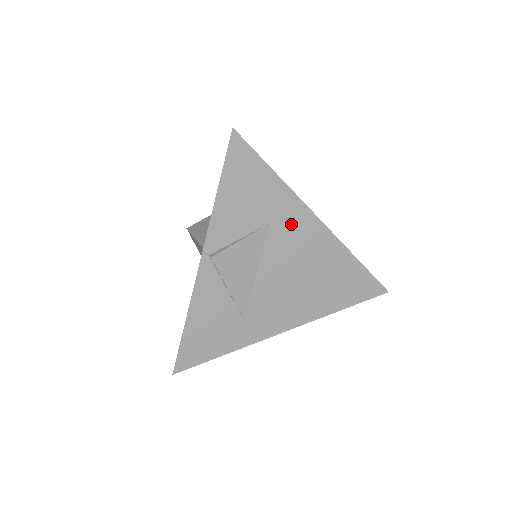
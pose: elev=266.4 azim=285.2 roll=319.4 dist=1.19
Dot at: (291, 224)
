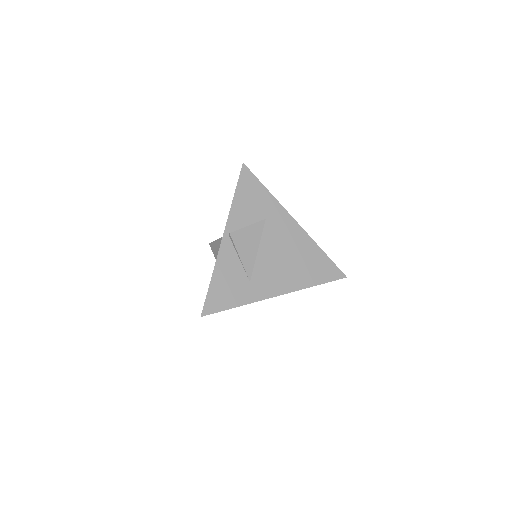
Dot at: (278, 221)
